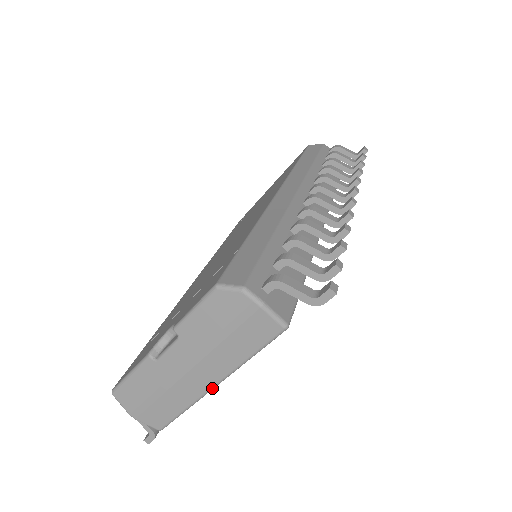
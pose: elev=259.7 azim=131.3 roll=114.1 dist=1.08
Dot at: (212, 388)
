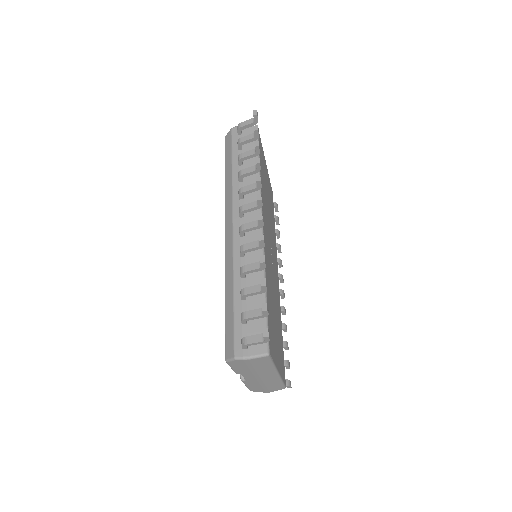
Dot at: (278, 375)
